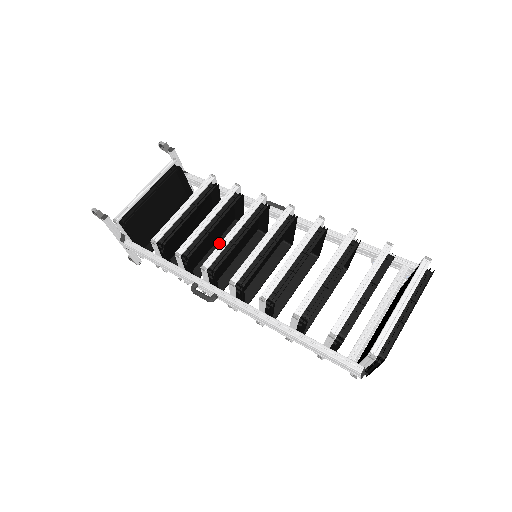
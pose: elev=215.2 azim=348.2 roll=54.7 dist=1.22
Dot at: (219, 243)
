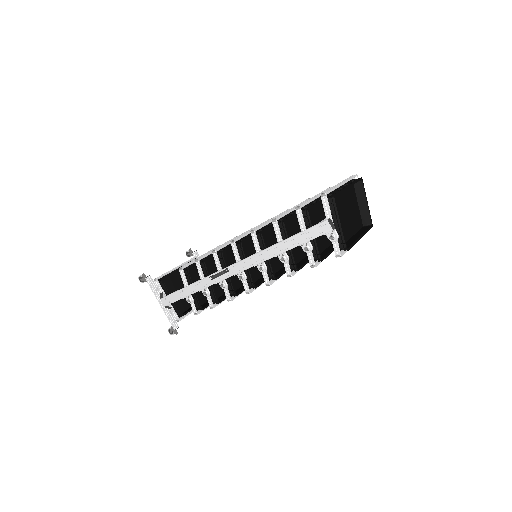
Dot at: occluded
